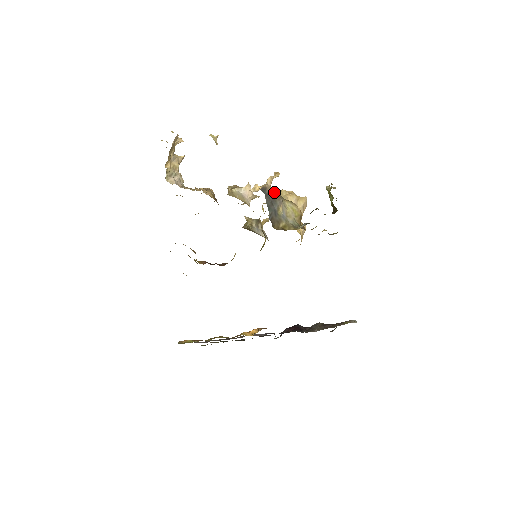
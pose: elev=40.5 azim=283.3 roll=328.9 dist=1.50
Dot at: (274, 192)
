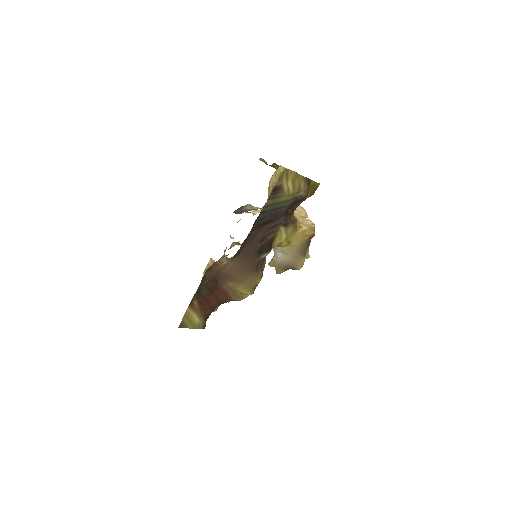
Dot at: occluded
